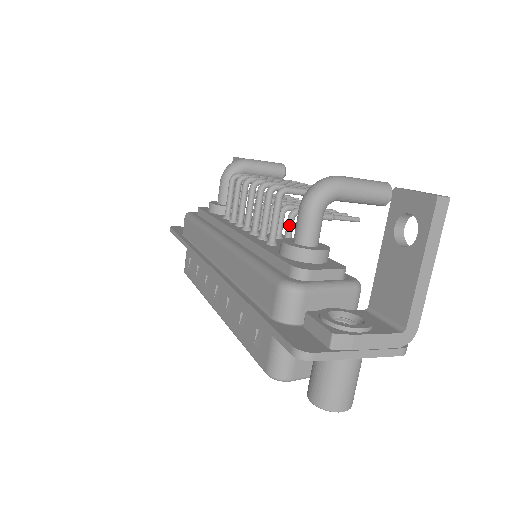
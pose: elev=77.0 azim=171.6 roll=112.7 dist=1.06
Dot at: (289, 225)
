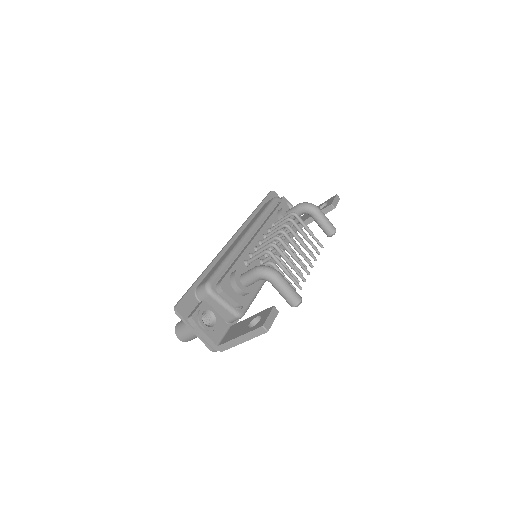
Dot at: occluded
